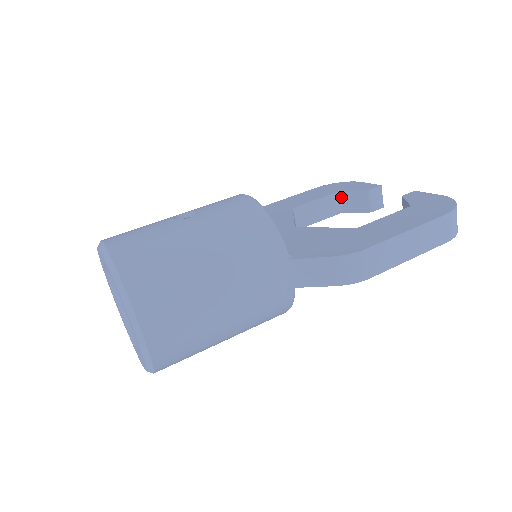
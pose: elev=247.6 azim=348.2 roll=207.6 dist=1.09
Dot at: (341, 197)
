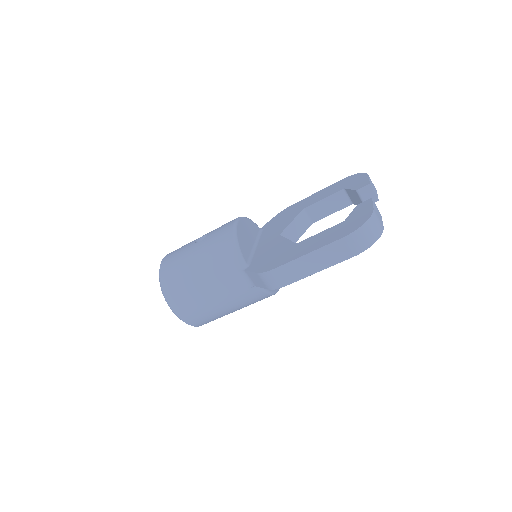
Dot at: (347, 193)
